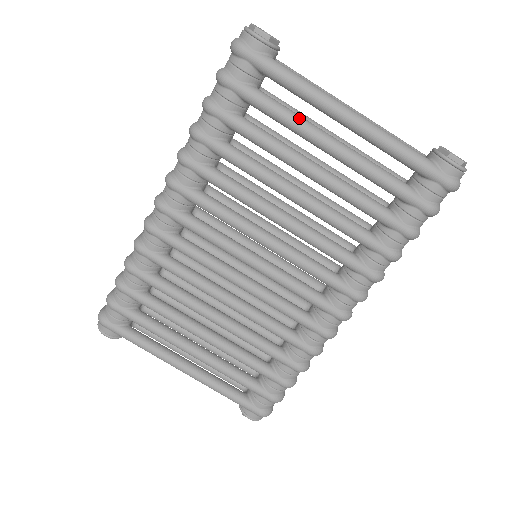
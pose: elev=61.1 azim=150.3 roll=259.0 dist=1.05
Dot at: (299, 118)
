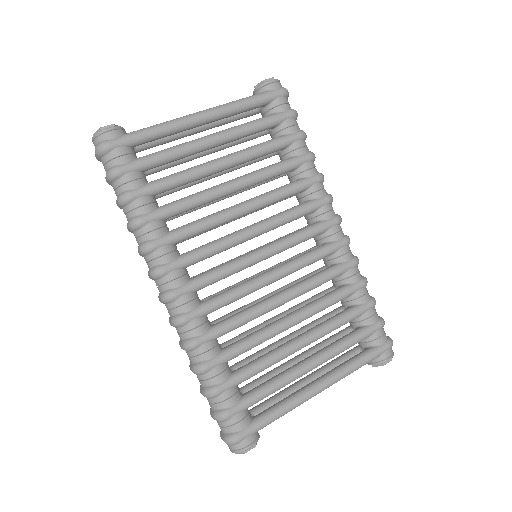
Dot at: (180, 145)
